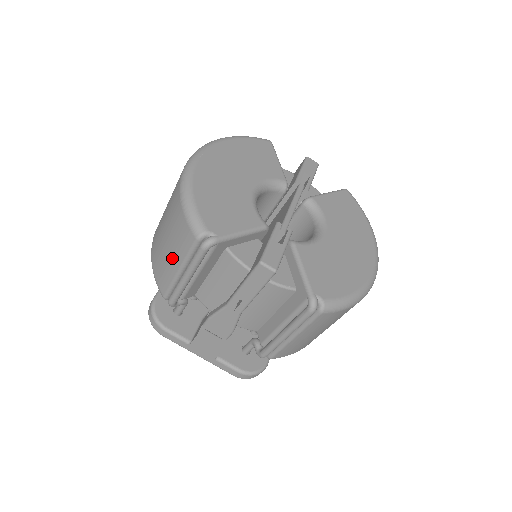
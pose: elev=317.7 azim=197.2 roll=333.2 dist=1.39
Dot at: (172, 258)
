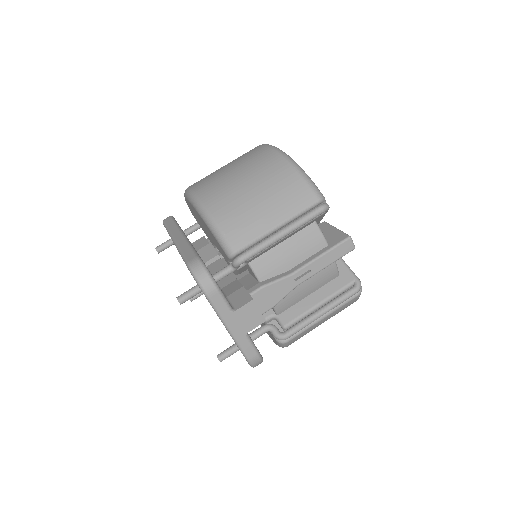
Dot at: (271, 213)
